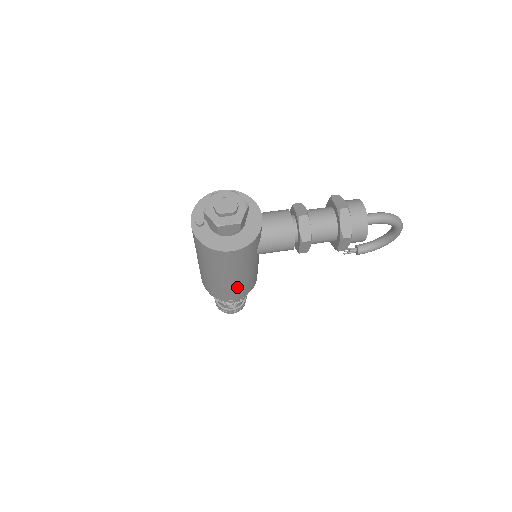
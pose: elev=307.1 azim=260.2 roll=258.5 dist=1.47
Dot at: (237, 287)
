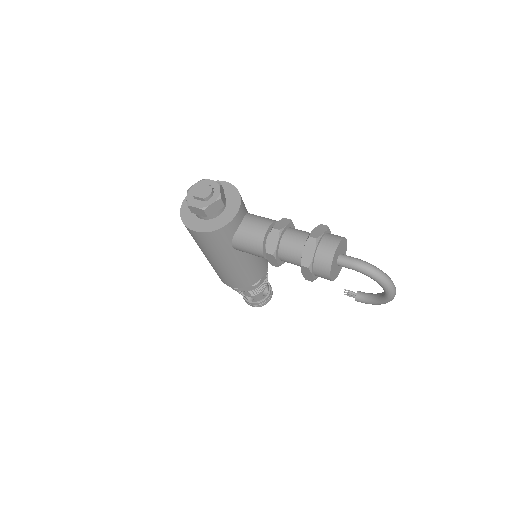
Dot at: (225, 274)
